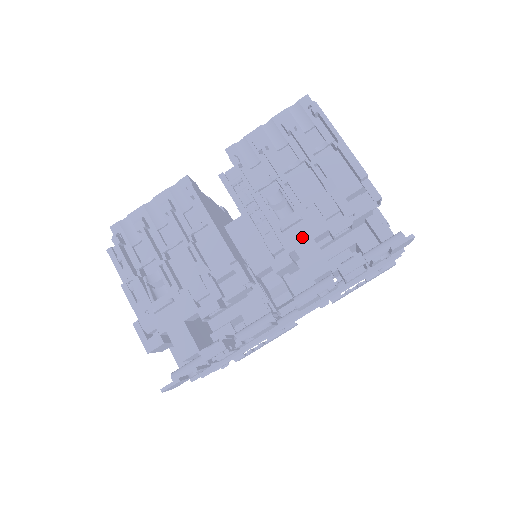
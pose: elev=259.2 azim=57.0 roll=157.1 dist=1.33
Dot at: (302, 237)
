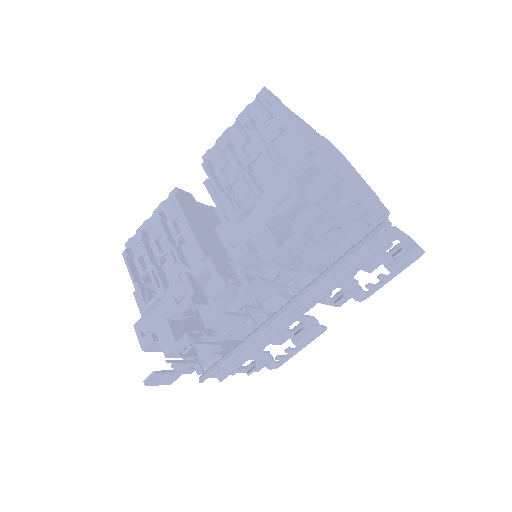
Dot at: (256, 224)
